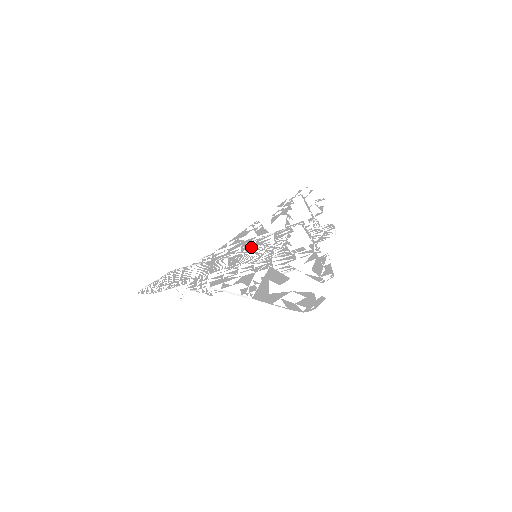
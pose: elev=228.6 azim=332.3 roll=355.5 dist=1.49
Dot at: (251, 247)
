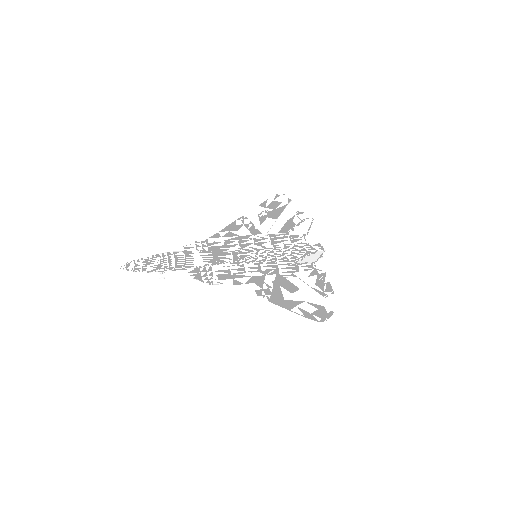
Dot at: (250, 246)
